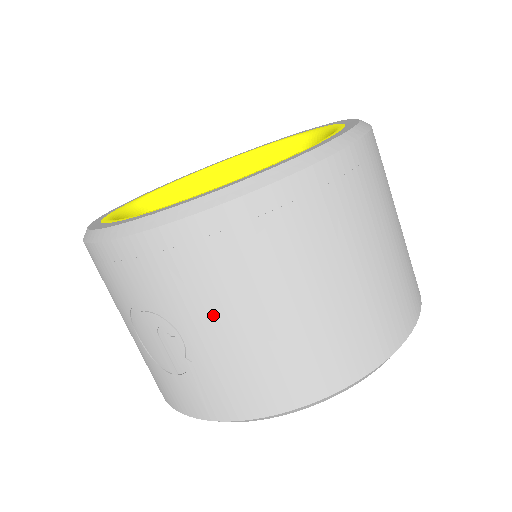
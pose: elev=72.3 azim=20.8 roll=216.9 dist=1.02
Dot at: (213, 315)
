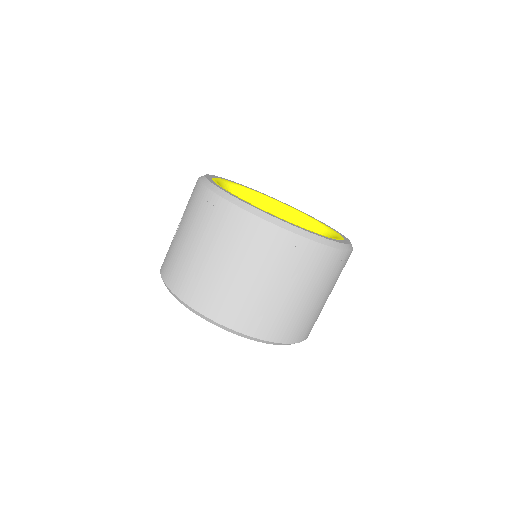
Dot at: (184, 226)
